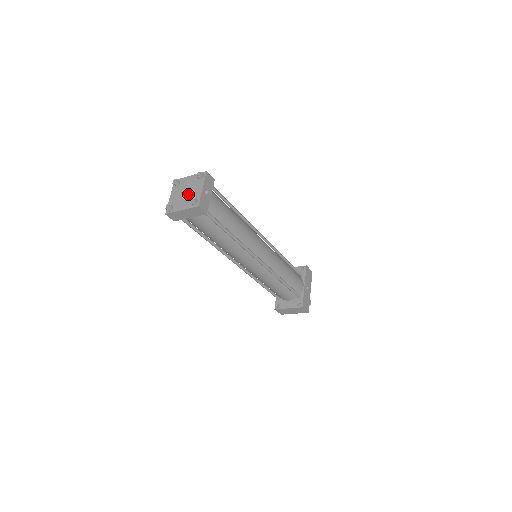
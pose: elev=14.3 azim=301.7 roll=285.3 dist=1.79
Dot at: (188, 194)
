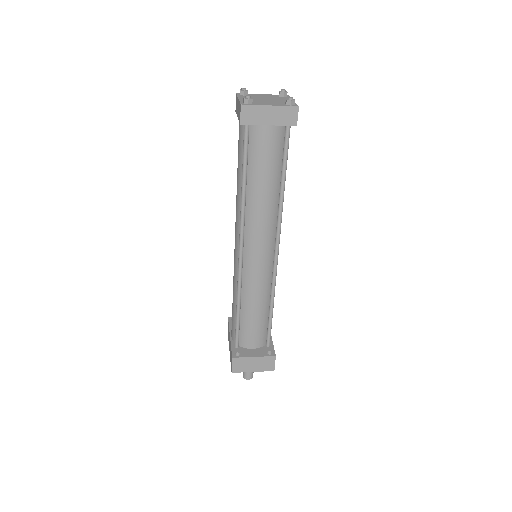
Dot at: (272, 100)
